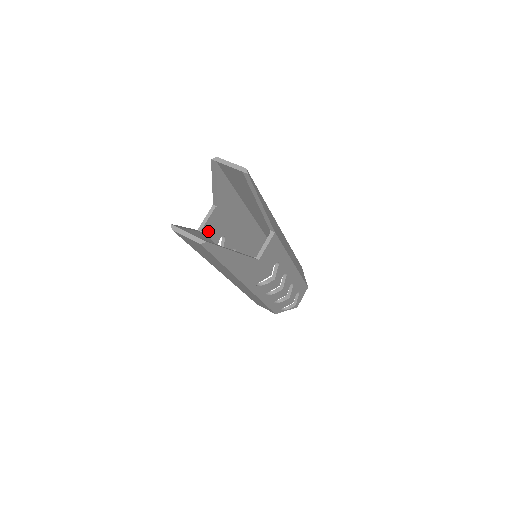
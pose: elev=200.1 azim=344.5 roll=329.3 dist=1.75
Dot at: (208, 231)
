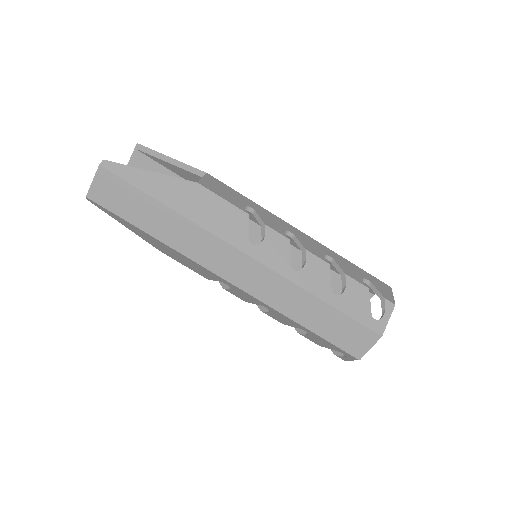
Dot at: occluded
